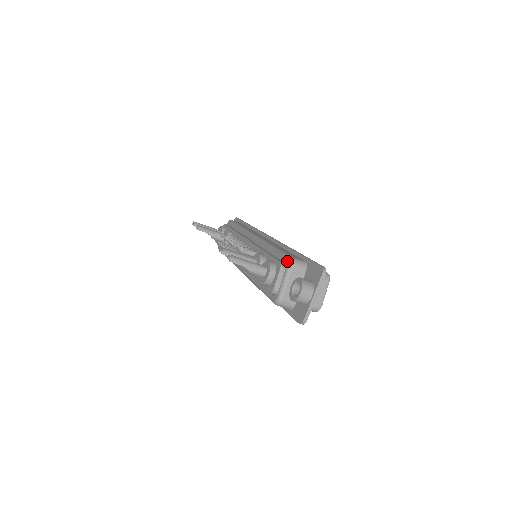
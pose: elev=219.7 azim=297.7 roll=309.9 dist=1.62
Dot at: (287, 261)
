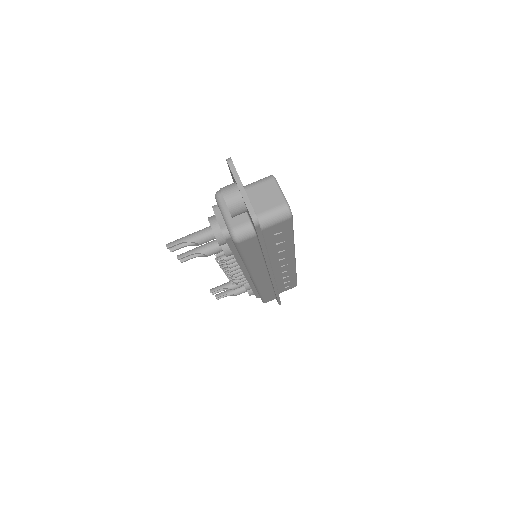
Dot at: occluded
